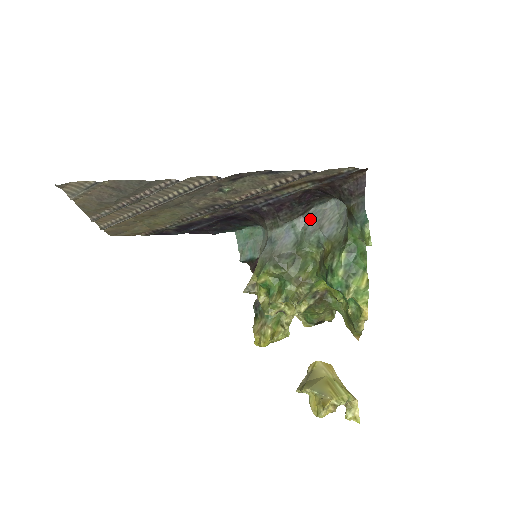
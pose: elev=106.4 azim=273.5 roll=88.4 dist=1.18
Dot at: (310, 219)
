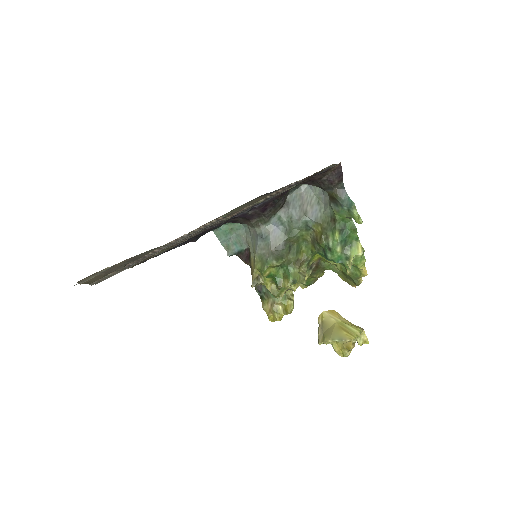
Dot at: (291, 207)
